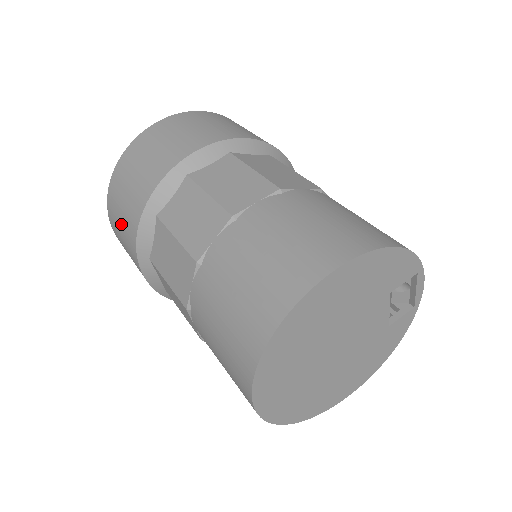
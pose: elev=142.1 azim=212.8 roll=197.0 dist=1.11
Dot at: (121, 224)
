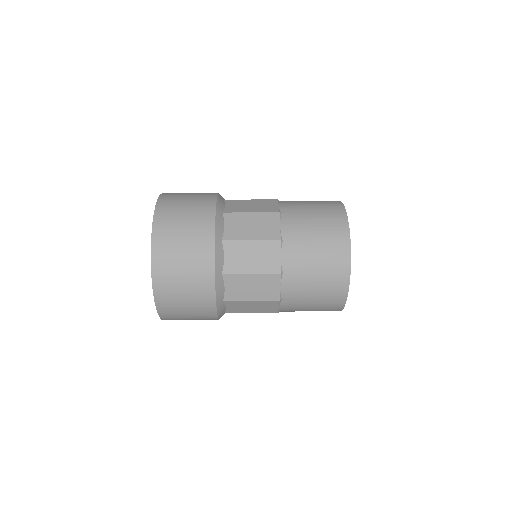
Dot at: (184, 266)
